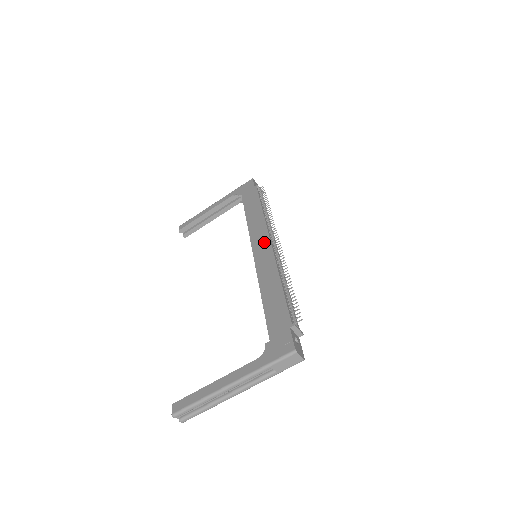
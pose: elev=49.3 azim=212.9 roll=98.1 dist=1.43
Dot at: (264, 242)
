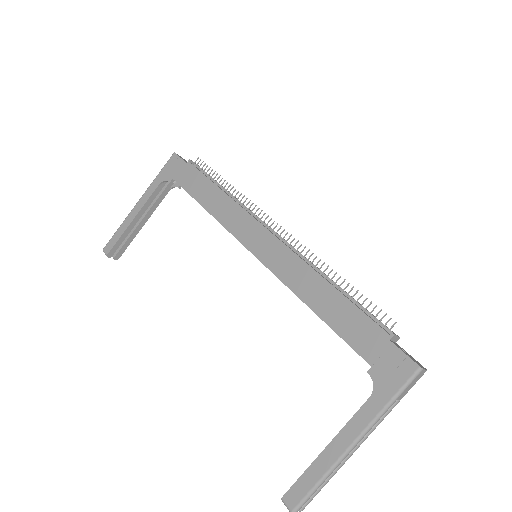
Dot at: (261, 235)
